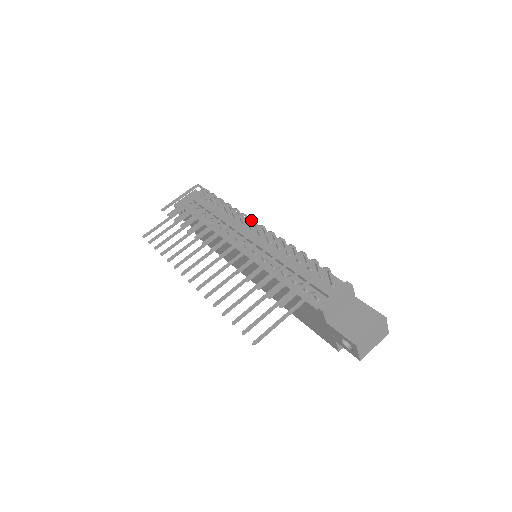
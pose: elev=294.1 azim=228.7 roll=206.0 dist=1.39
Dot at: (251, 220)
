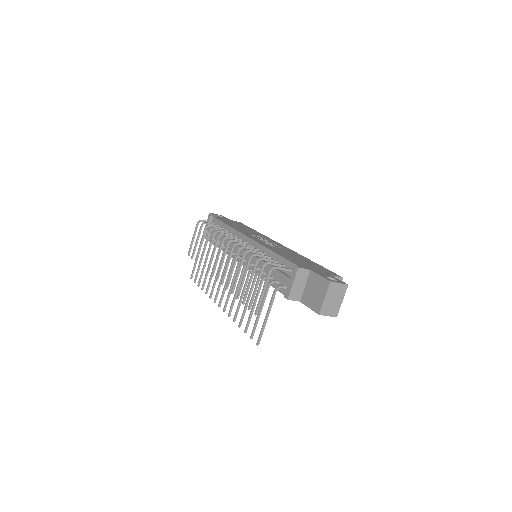
Dot at: (228, 242)
